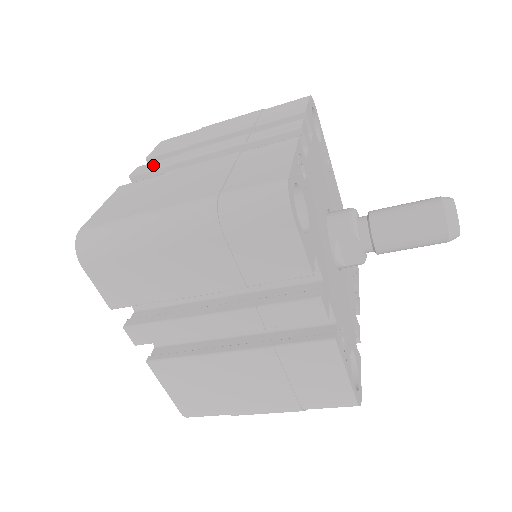
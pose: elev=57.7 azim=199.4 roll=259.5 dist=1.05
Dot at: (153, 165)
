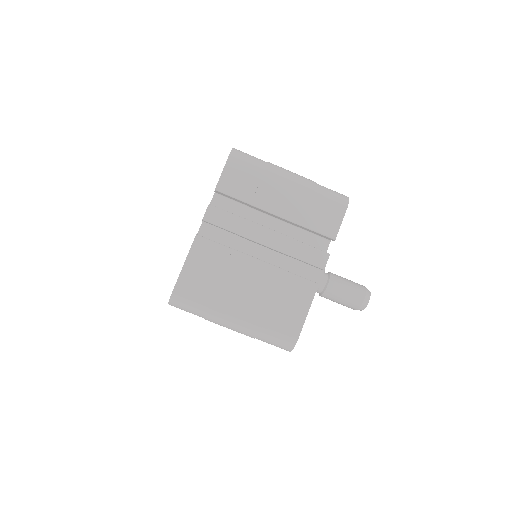
Dot at: occluded
